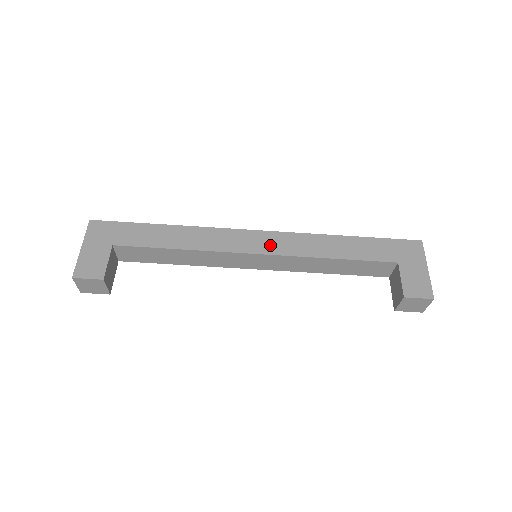
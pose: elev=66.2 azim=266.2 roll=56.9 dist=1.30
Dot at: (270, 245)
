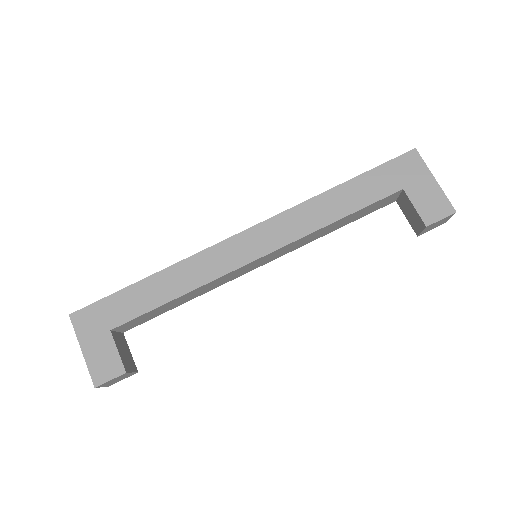
Dot at: (266, 241)
